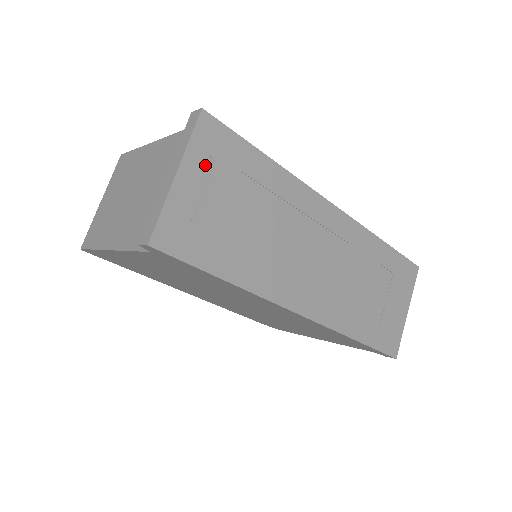
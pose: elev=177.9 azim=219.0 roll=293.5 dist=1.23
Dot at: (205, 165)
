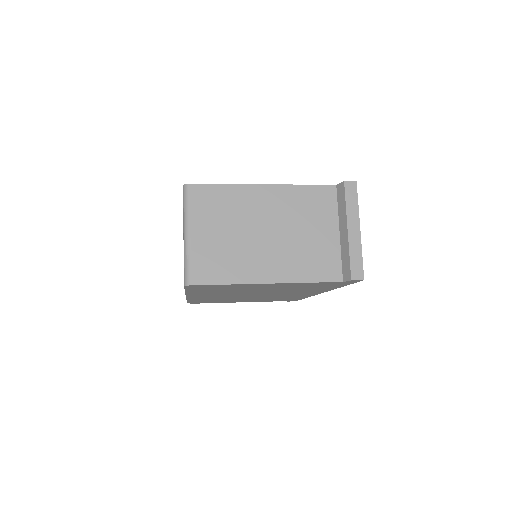
Dot at: occluded
